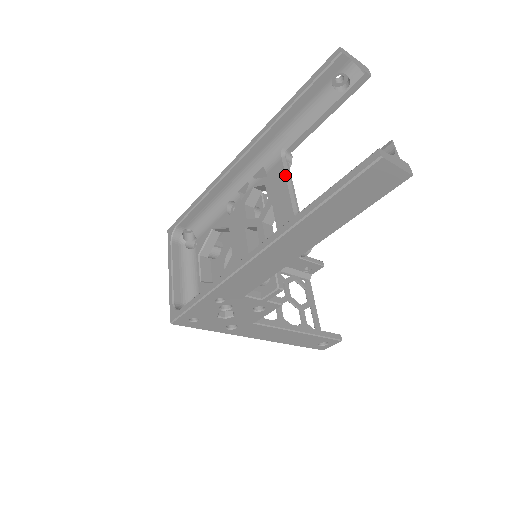
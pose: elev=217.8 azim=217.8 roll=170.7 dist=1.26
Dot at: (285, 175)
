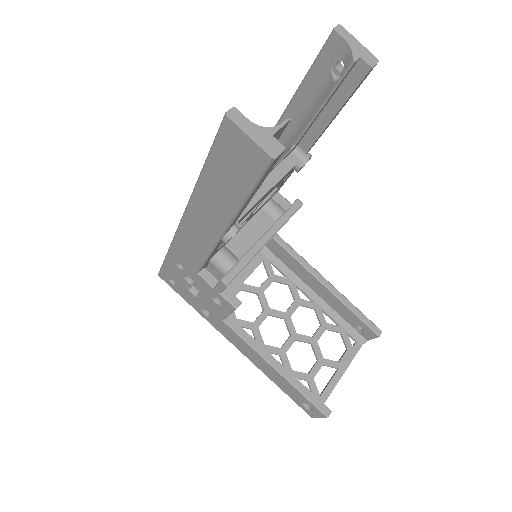
Dot at: occluded
